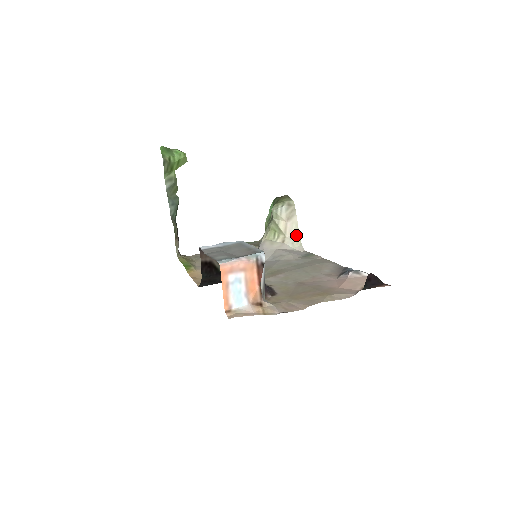
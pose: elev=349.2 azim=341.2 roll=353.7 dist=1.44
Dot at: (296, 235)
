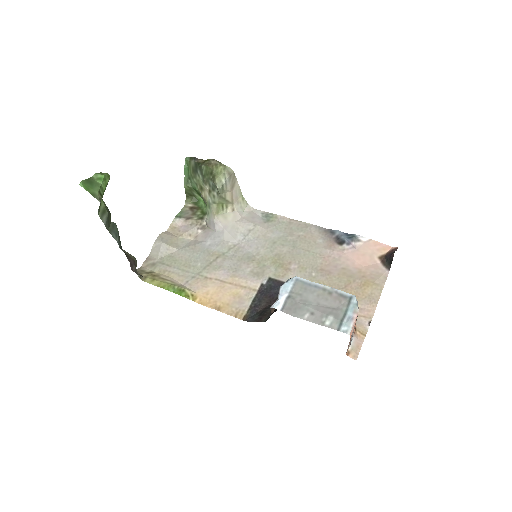
Dot at: (240, 198)
